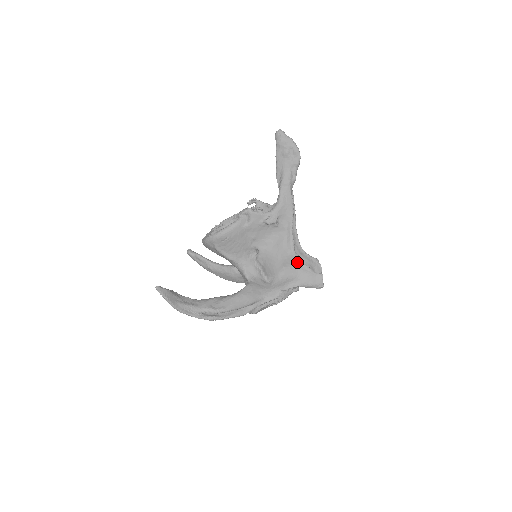
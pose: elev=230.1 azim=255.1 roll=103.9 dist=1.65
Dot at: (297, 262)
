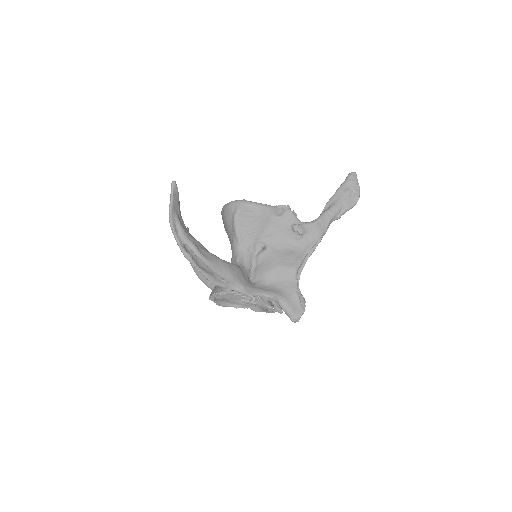
Dot at: (292, 281)
